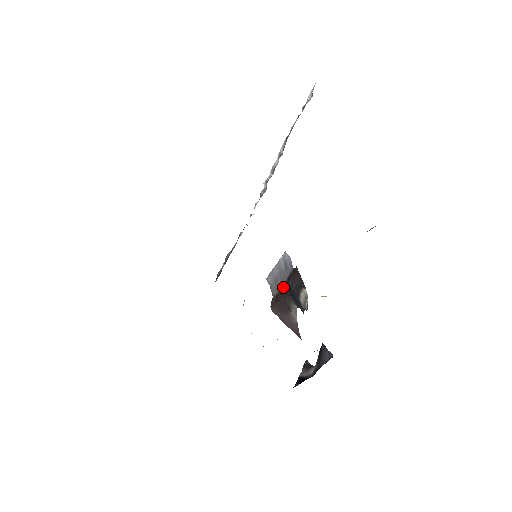
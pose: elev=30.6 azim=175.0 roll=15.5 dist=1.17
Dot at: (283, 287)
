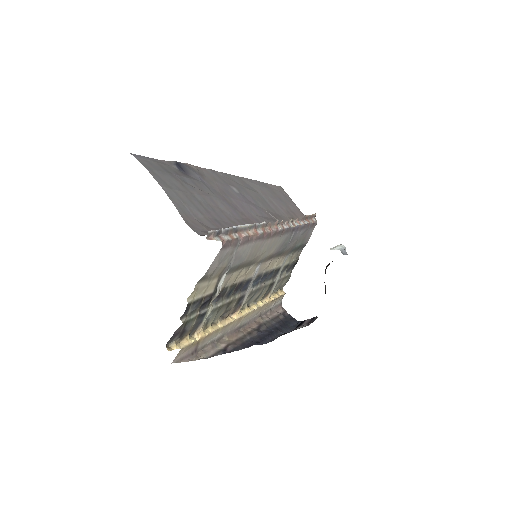
Dot at: occluded
